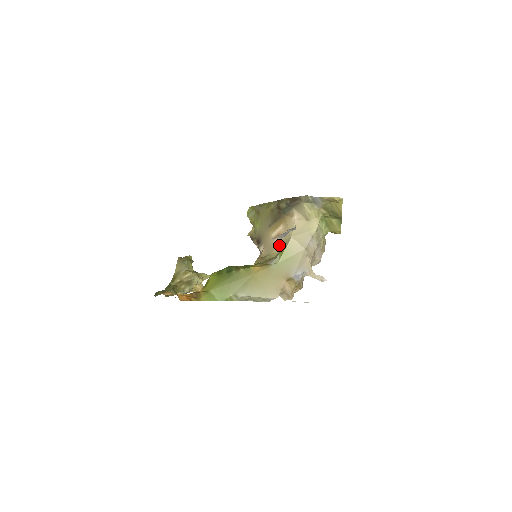
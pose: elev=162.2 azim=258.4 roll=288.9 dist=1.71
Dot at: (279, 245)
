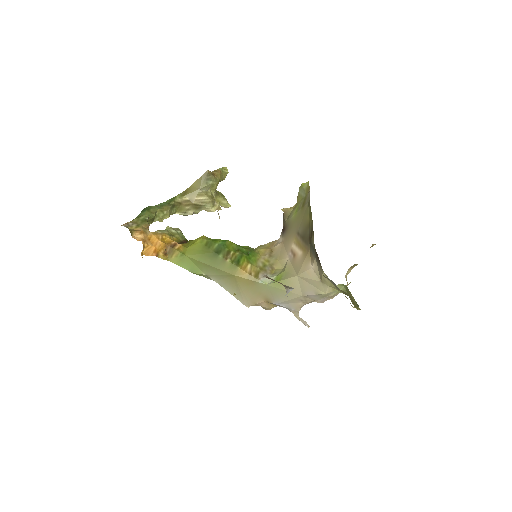
Dot at: (287, 264)
